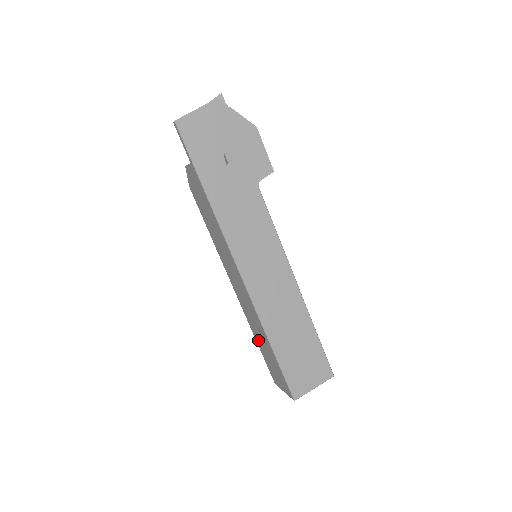
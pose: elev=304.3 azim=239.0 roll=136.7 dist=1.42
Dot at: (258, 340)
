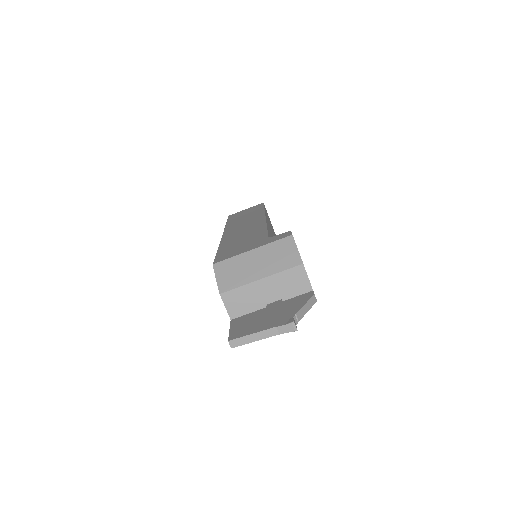
Dot at: occluded
